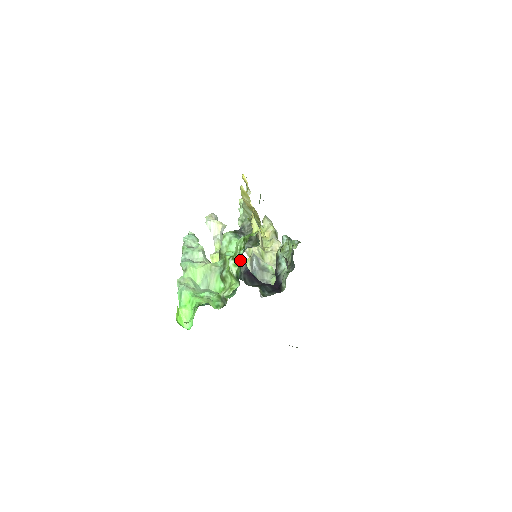
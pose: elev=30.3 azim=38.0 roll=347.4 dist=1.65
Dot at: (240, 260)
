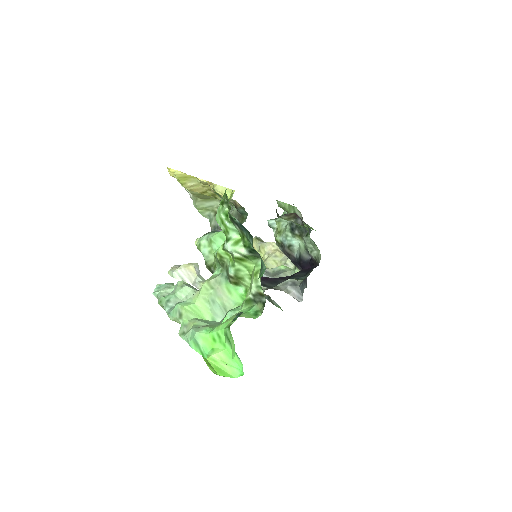
Dot at: (236, 222)
